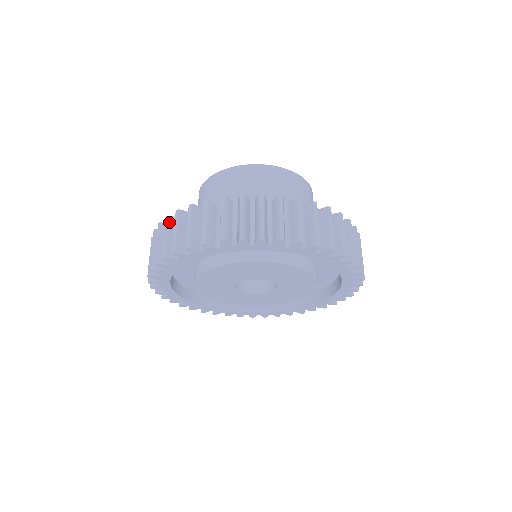
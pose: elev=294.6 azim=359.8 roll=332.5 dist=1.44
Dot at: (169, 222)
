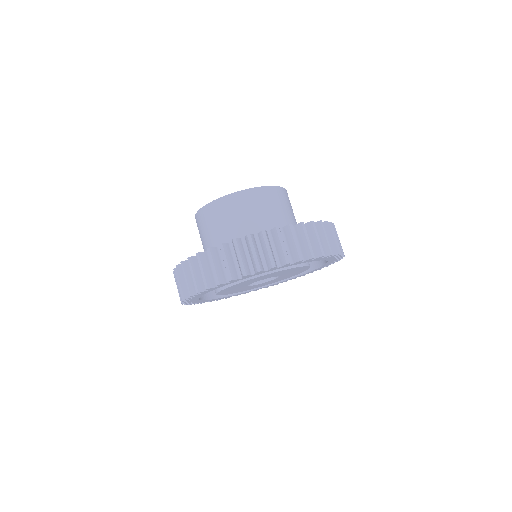
Dot at: (225, 248)
